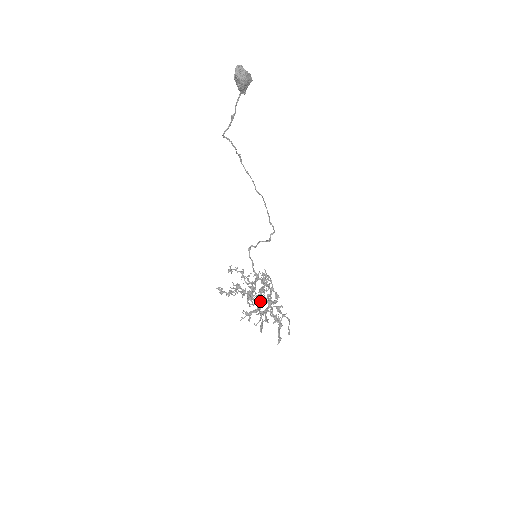
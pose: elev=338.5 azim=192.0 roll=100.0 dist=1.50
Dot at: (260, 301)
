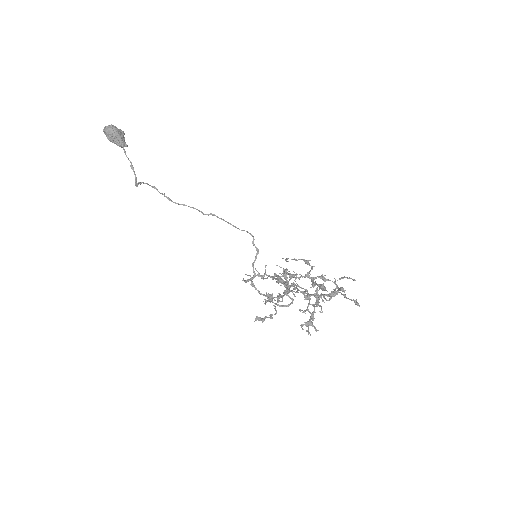
Dot at: (302, 291)
